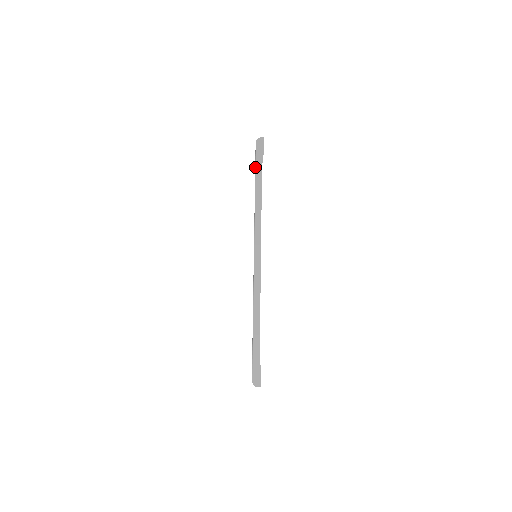
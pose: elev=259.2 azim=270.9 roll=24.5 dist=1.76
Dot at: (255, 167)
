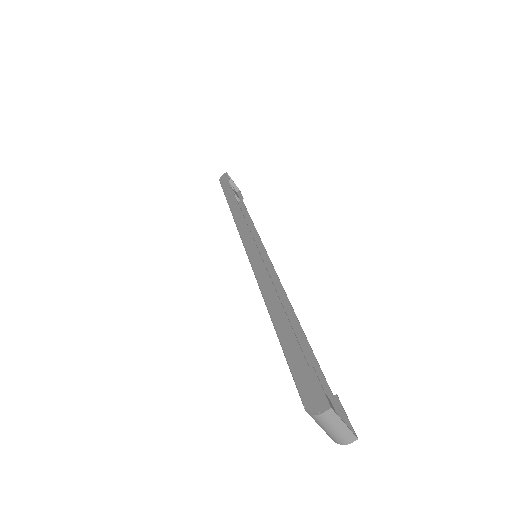
Dot at: occluded
